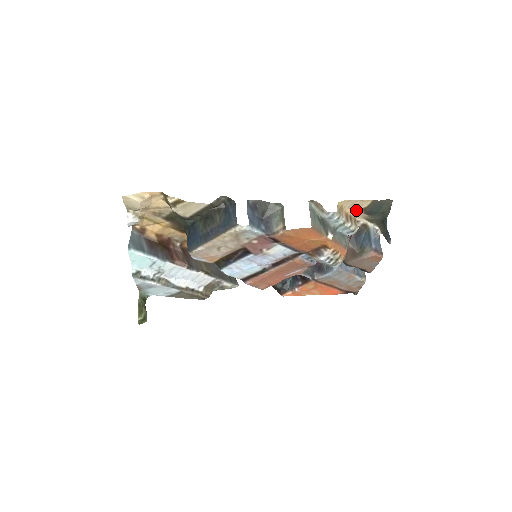
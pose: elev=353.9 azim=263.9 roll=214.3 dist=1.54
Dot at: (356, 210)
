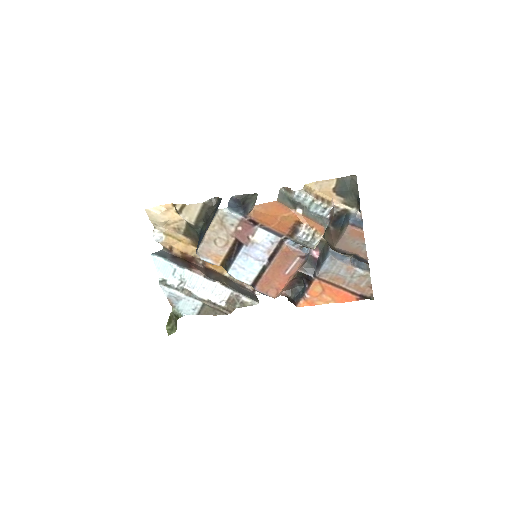
Dot at: (328, 193)
